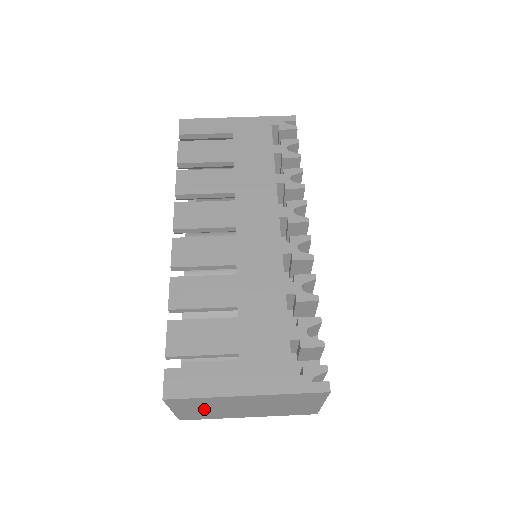
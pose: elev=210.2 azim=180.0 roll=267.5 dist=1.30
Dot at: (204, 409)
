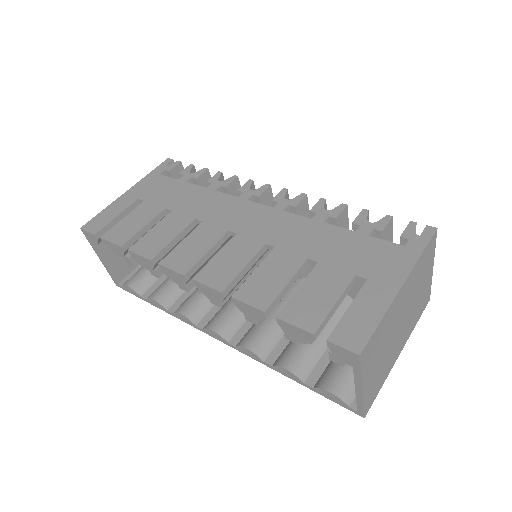
Dot at: (379, 359)
